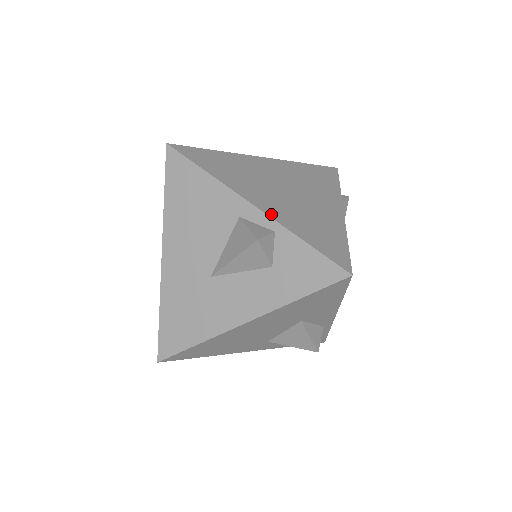
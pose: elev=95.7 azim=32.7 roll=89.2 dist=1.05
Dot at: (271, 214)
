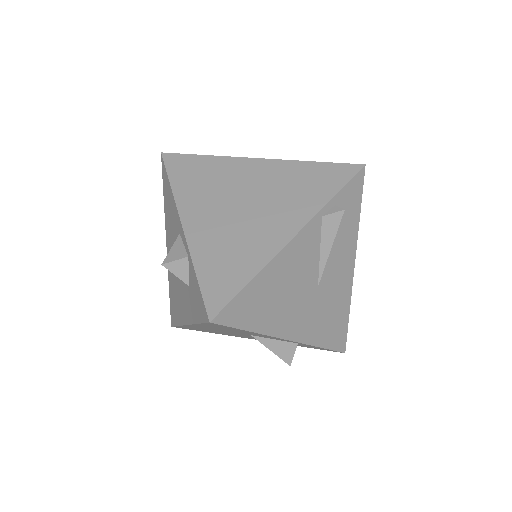
Dot at: (191, 238)
